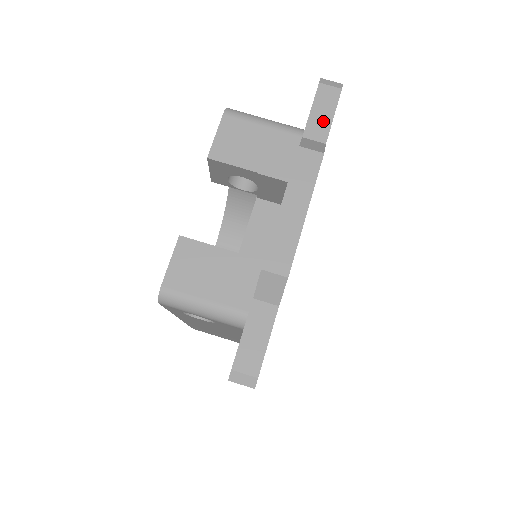
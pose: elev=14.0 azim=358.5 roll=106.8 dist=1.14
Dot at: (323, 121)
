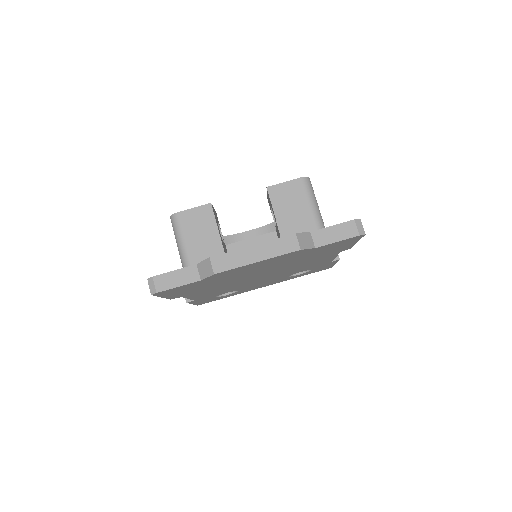
Dot at: (329, 237)
